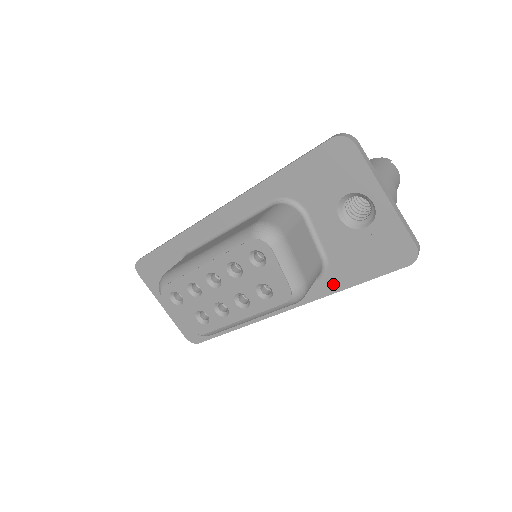
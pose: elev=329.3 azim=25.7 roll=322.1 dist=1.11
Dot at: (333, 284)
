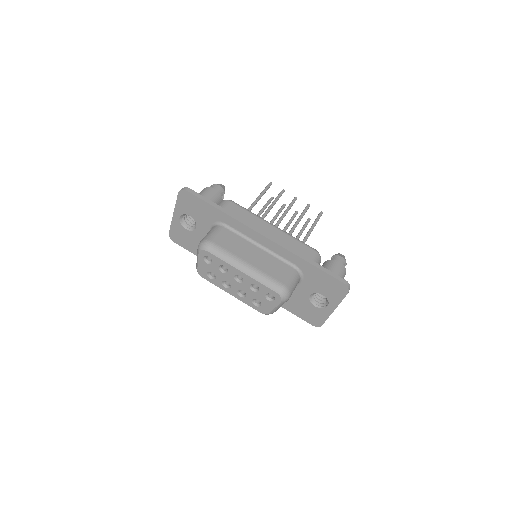
Dot at: occluded
